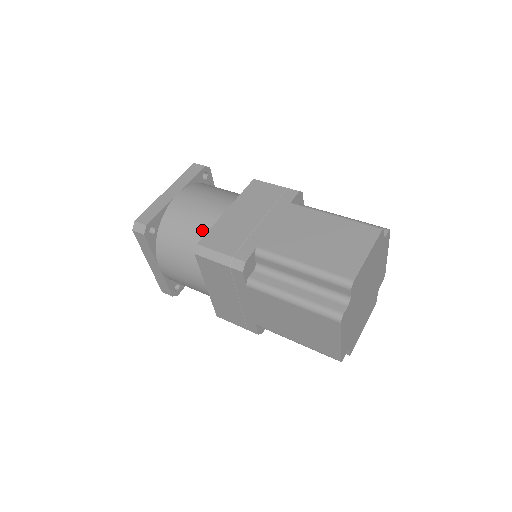
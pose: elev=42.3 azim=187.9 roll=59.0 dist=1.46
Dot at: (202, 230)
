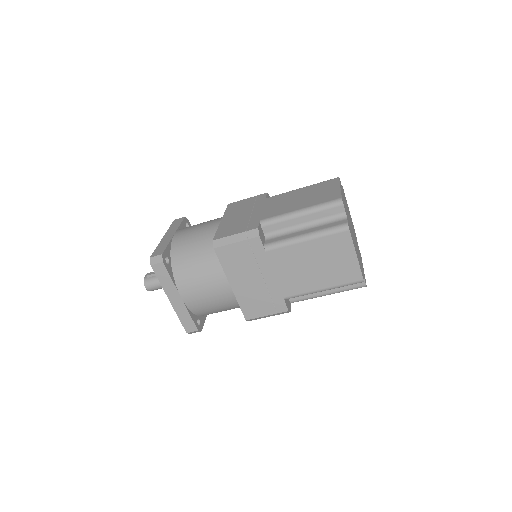
Dot at: (209, 239)
